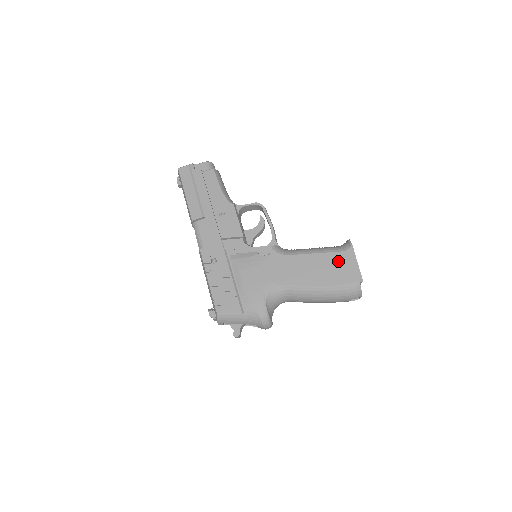
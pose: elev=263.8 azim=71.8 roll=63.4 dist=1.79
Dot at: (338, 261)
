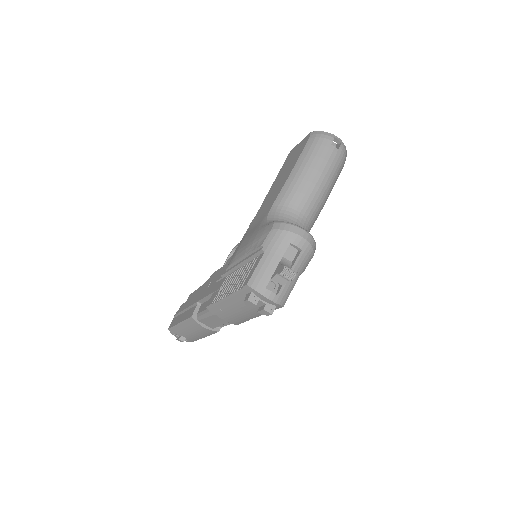
Dot at: (290, 157)
